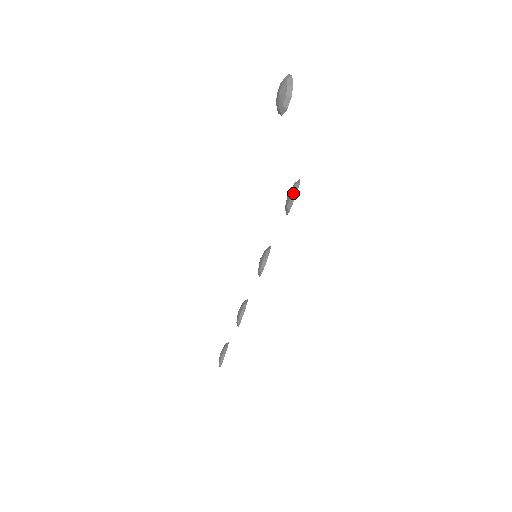
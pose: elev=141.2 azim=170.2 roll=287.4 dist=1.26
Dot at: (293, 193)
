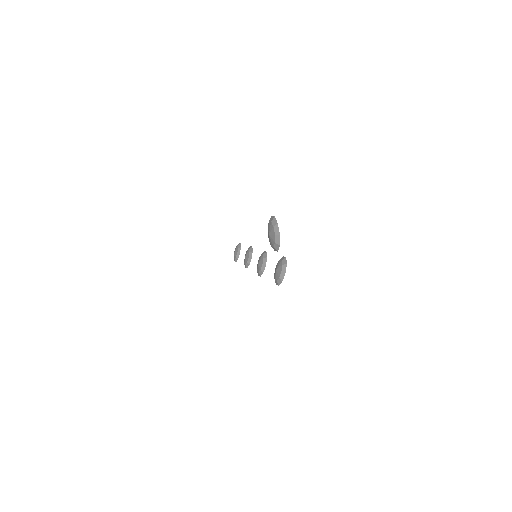
Dot at: (279, 280)
